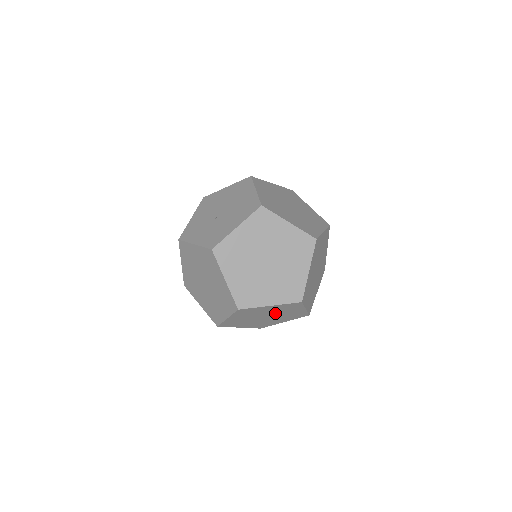
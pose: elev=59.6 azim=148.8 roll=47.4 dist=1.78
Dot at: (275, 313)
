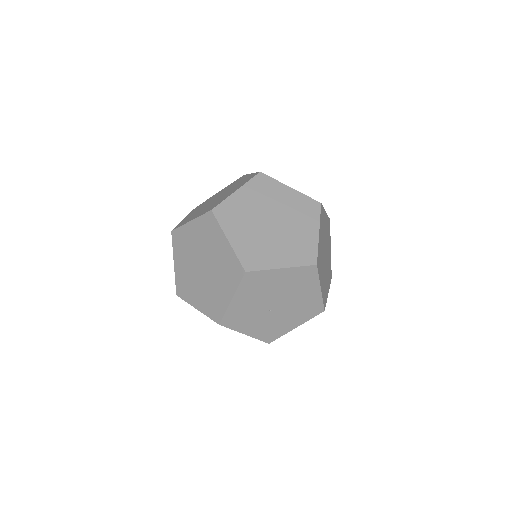
Dot at: occluded
